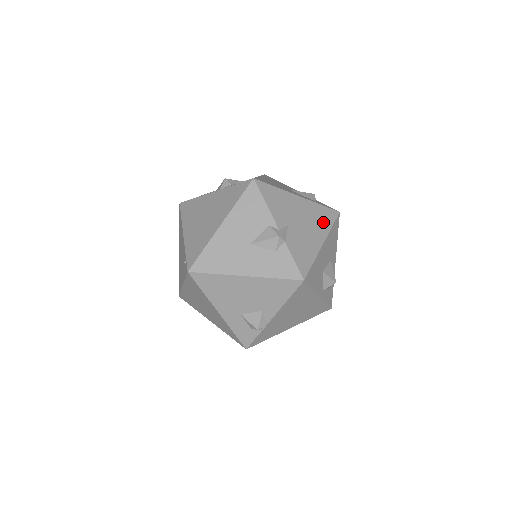
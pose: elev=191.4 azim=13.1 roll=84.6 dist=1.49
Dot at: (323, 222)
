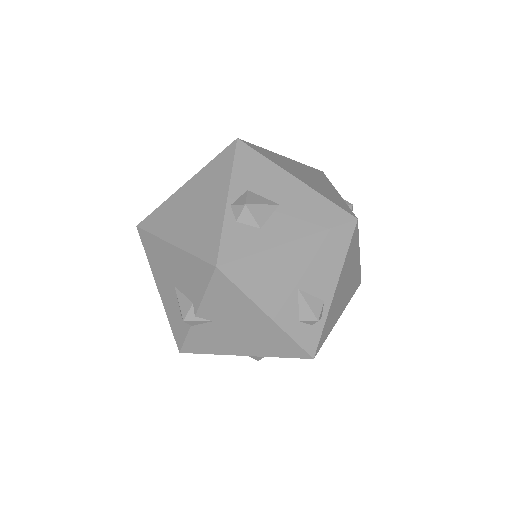
Dot at: (271, 348)
